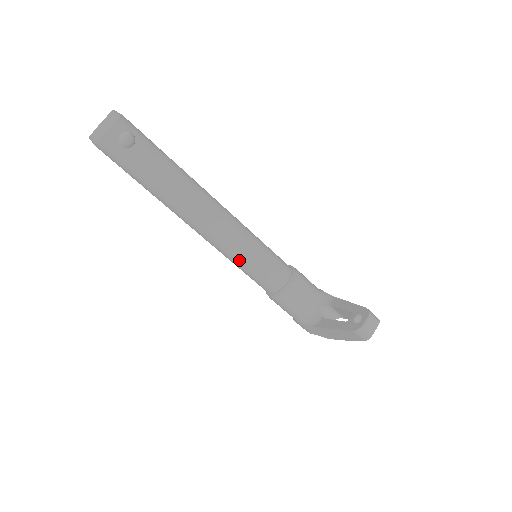
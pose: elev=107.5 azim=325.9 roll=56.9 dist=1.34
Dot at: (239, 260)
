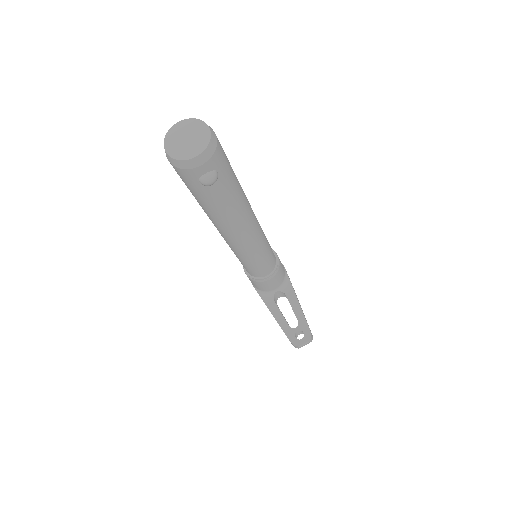
Dot at: (240, 258)
